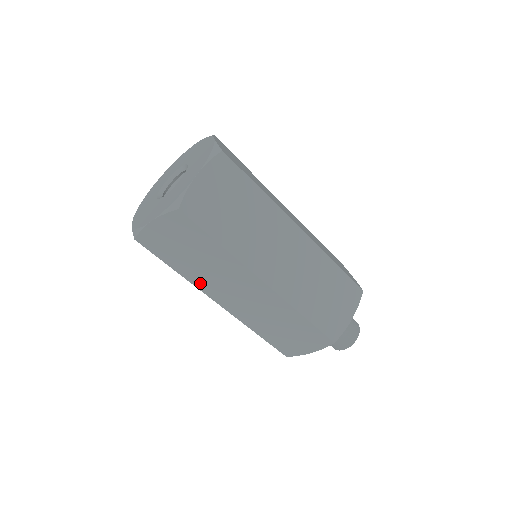
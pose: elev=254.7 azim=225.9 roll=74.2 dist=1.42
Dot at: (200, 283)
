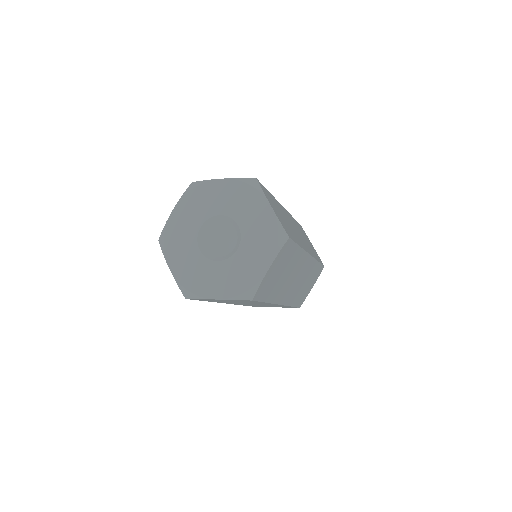
Dot at: (223, 302)
